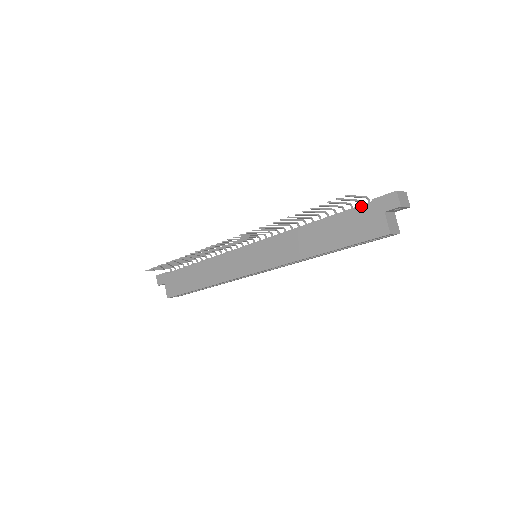
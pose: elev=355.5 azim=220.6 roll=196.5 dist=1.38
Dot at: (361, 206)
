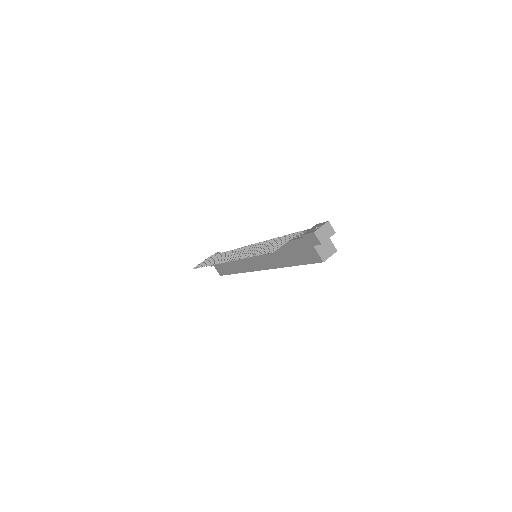
Dot at: (298, 239)
